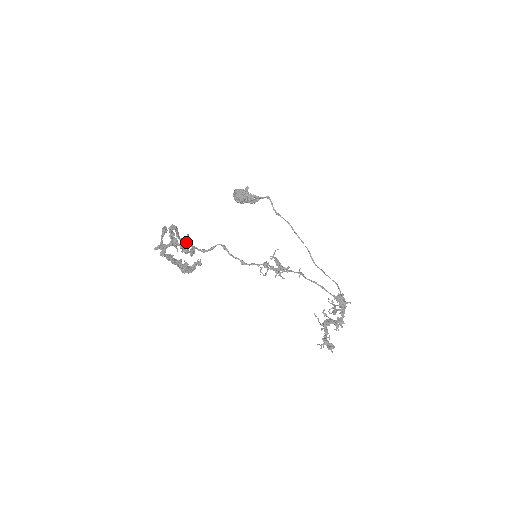
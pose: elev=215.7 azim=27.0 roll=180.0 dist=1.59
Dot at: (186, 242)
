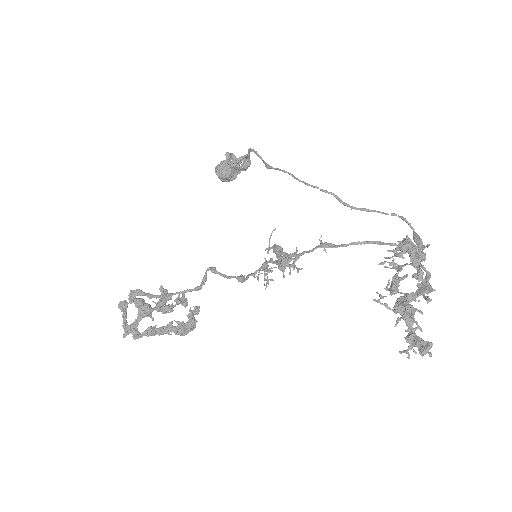
Dot at: (161, 299)
